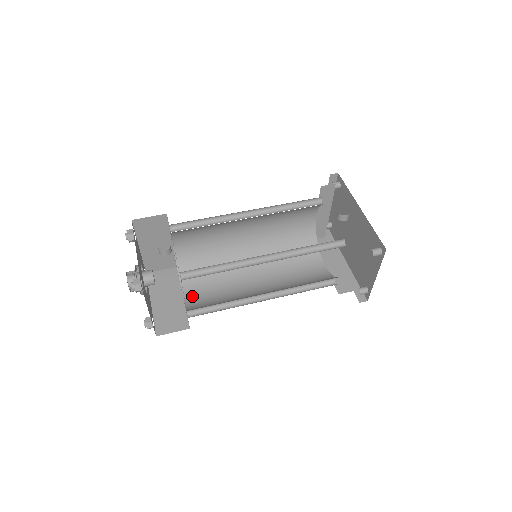
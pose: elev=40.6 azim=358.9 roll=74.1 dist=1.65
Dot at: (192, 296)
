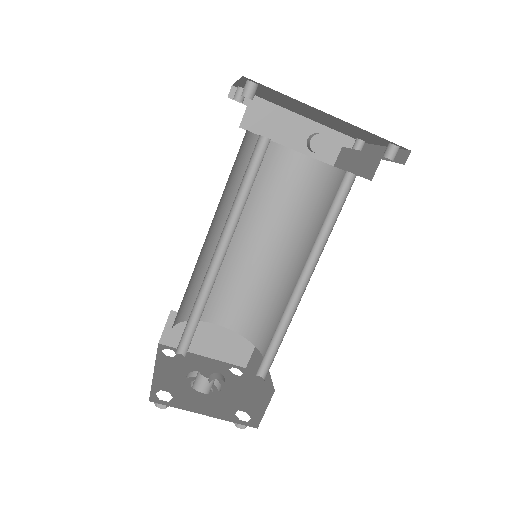
Dot at: (225, 317)
